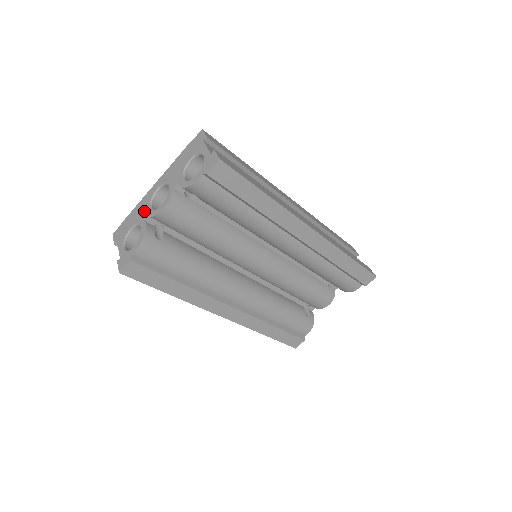
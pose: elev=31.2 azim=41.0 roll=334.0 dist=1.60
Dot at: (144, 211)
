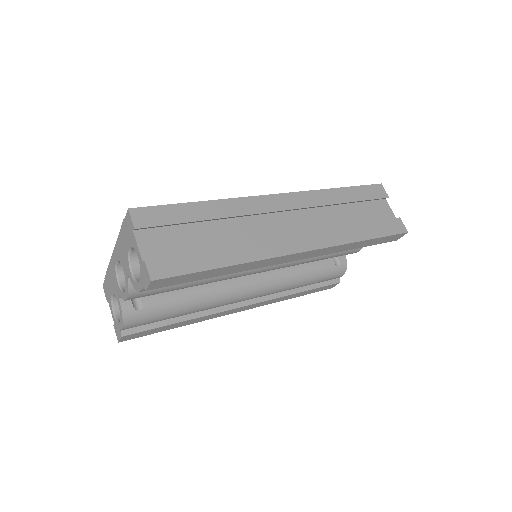
Dot at: (115, 283)
